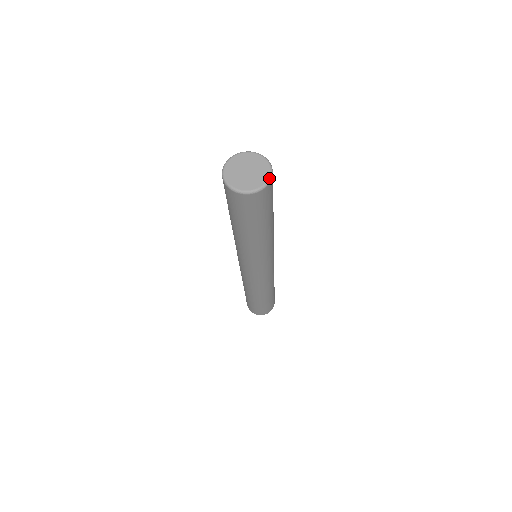
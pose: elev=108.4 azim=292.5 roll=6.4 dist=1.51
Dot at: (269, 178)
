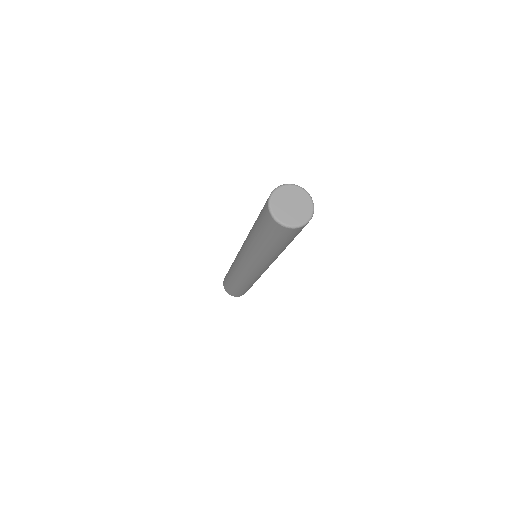
Dot at: (311, 216)
